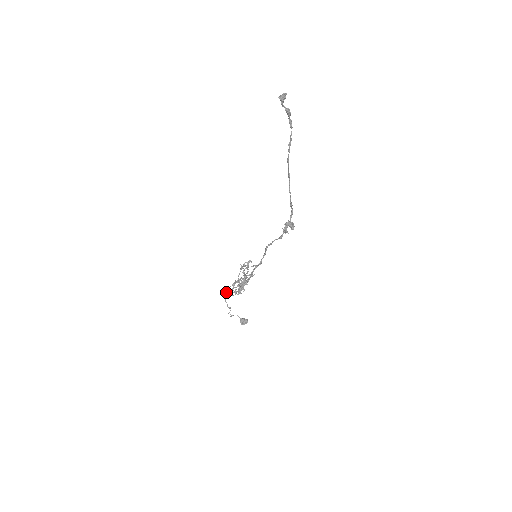
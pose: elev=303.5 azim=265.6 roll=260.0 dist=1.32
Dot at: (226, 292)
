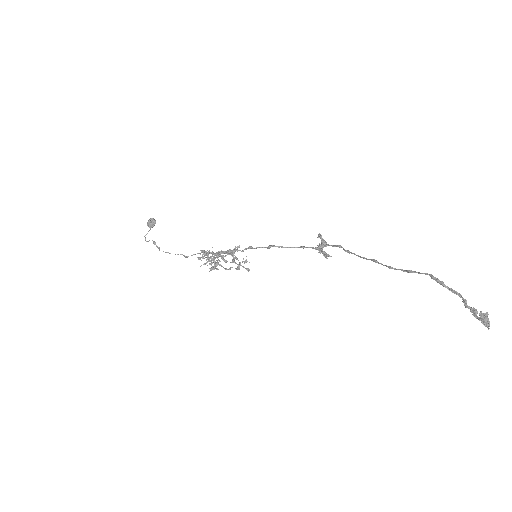
Dot at: occluded
